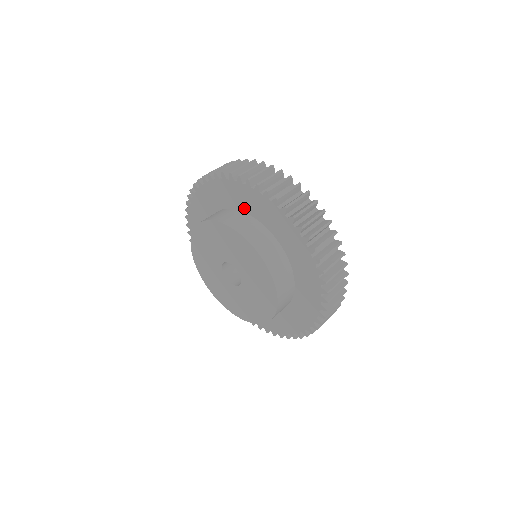
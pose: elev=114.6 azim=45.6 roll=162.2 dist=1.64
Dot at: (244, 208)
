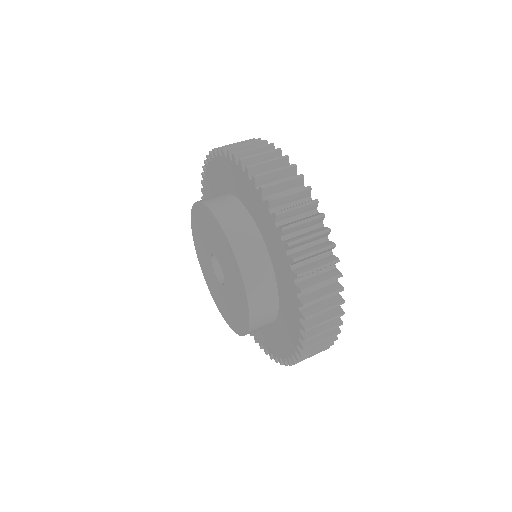
Dot at: (224, 188)
